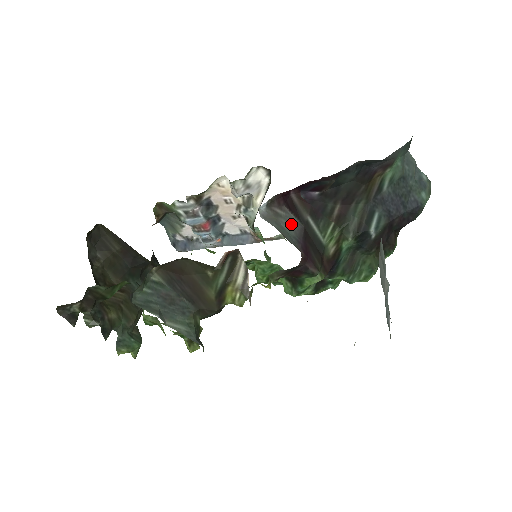
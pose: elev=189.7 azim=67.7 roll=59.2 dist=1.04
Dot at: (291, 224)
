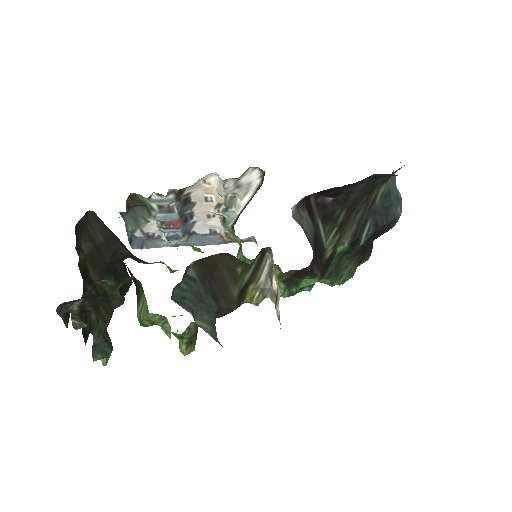
Dot at: (308, 226)
